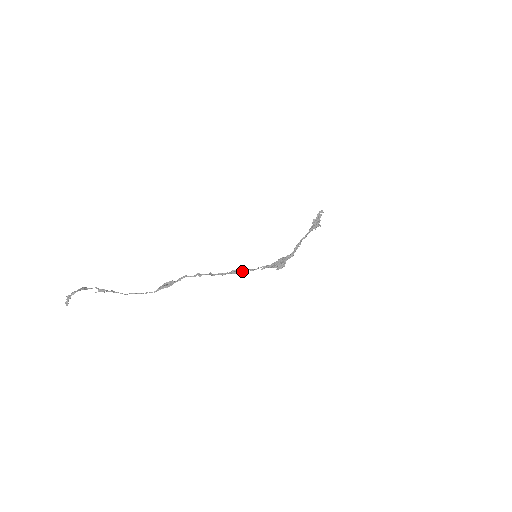
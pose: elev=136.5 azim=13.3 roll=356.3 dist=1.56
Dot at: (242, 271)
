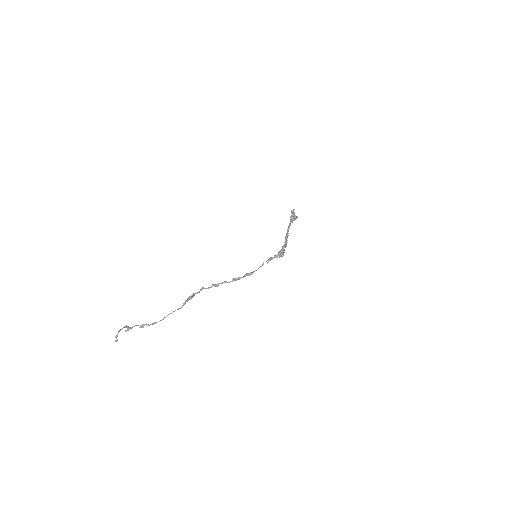
Dot at: (253, 272)
